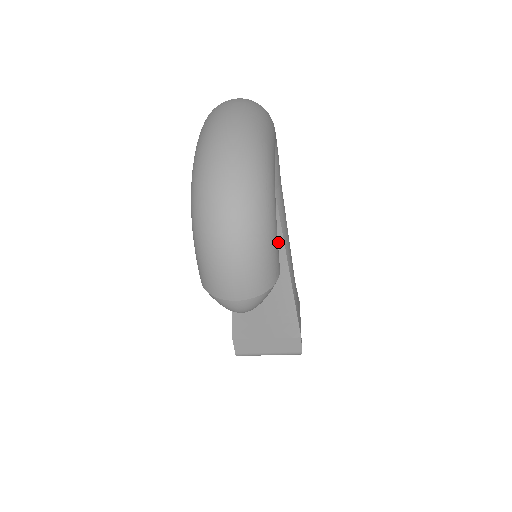
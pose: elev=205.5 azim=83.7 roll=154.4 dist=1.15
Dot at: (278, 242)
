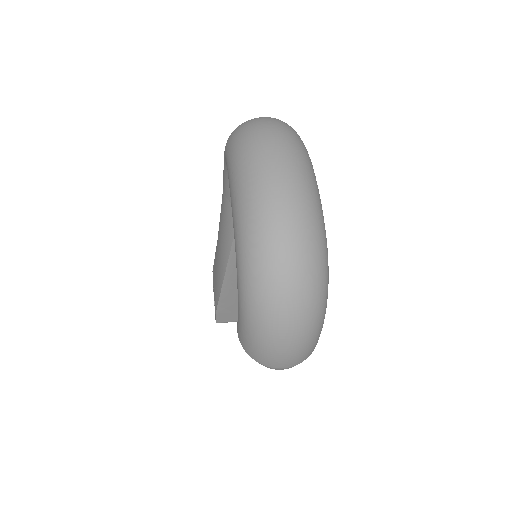
Dot at: occluded
